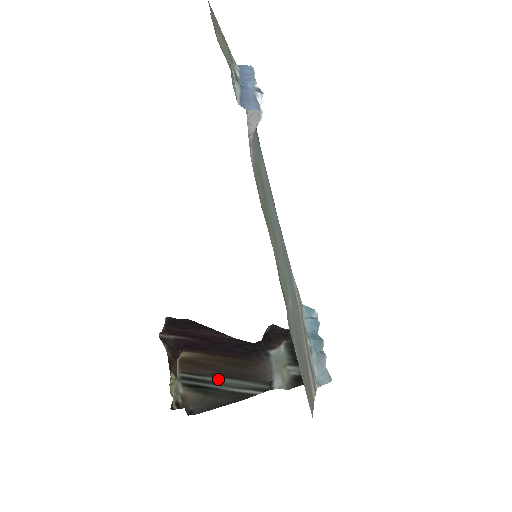
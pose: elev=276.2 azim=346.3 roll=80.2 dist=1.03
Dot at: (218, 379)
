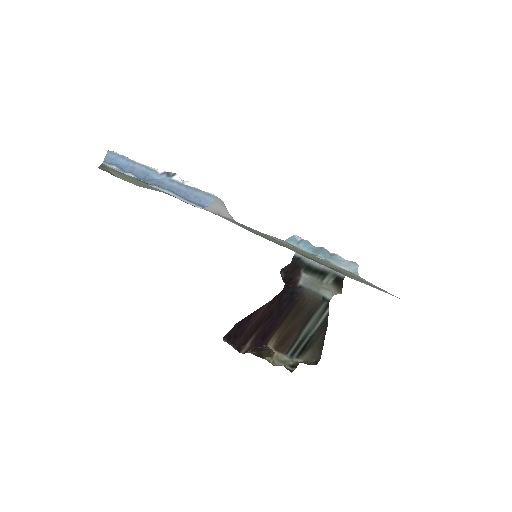
Dot at: (304, 332)
